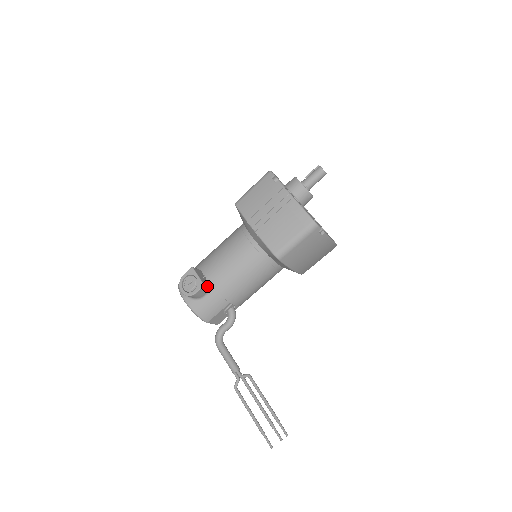
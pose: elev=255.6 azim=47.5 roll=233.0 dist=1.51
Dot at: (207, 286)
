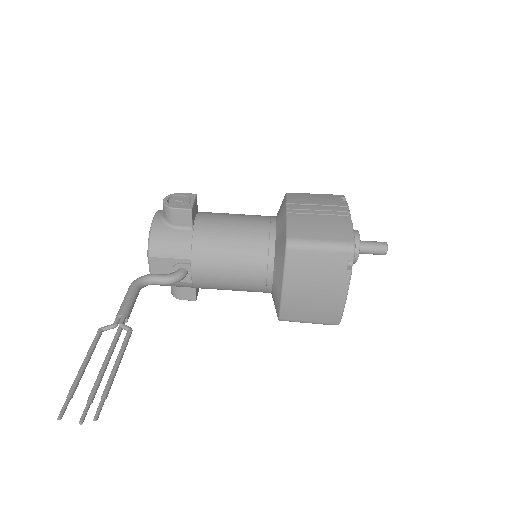
Dot at: (192, 216)
